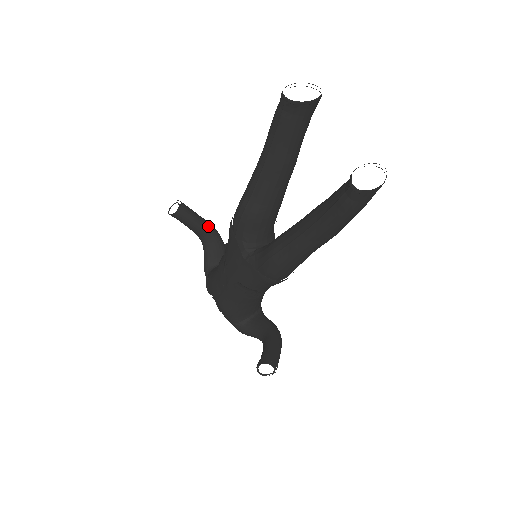
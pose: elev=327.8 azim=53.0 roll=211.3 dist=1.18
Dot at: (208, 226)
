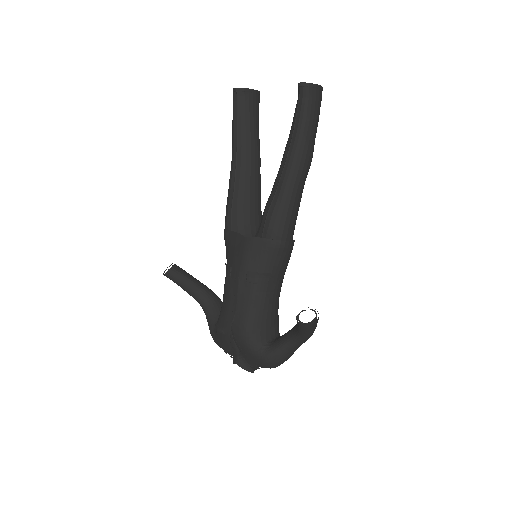
Dot at: (204, 285)
